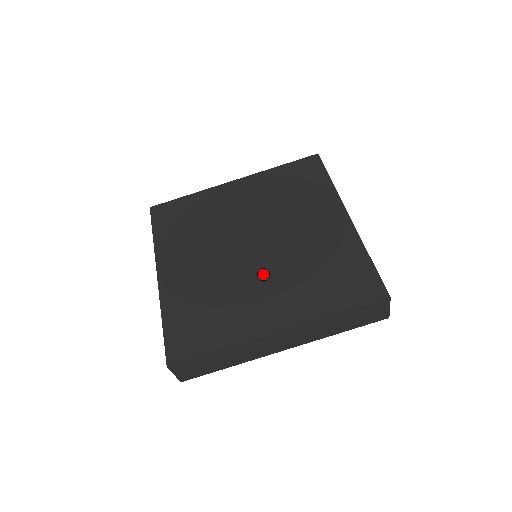
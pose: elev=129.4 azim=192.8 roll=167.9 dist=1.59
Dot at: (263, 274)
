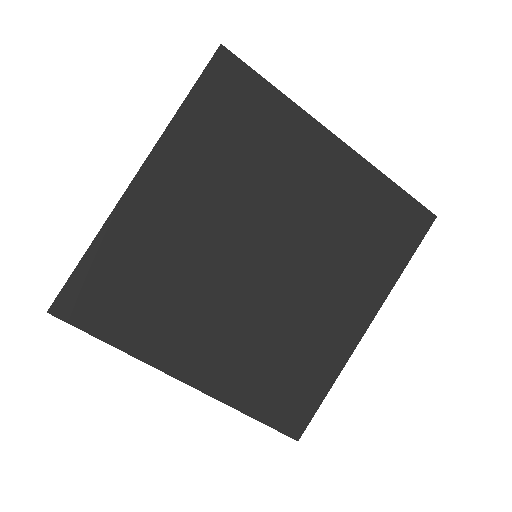
Dot at: (237, 306)
